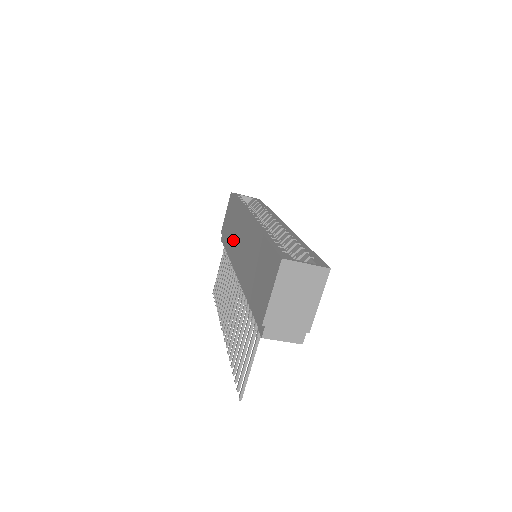
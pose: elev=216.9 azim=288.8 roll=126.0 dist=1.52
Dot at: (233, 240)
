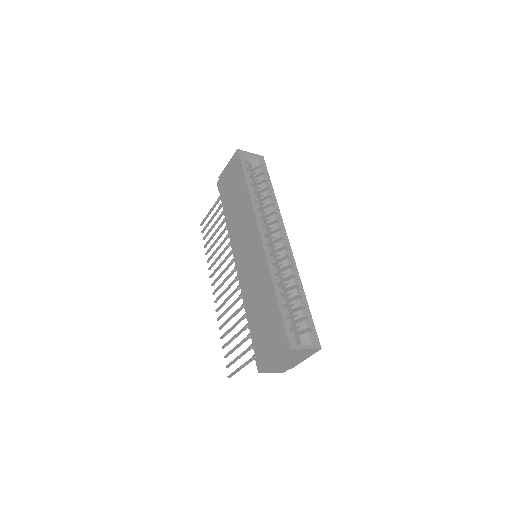
Dot at: (236, 224)
